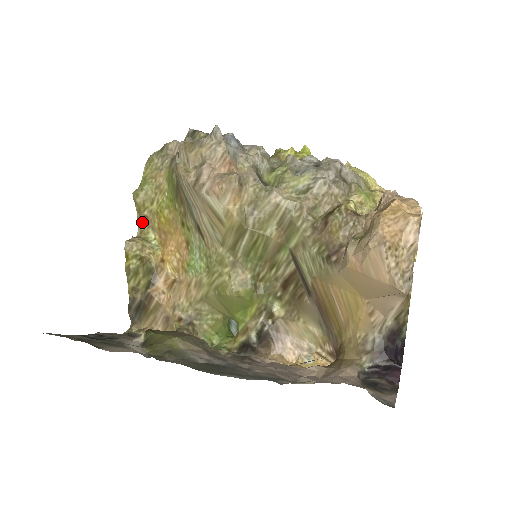
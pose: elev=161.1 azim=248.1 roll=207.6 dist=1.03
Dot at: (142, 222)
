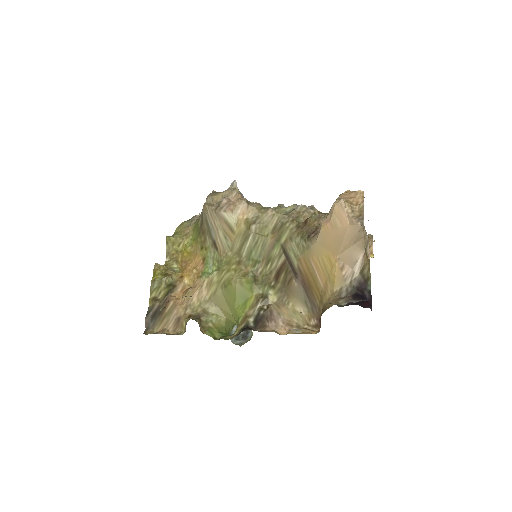
Dot at: (169, 259)
